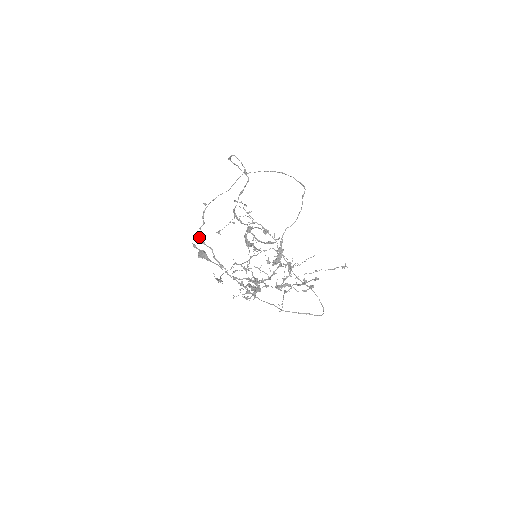
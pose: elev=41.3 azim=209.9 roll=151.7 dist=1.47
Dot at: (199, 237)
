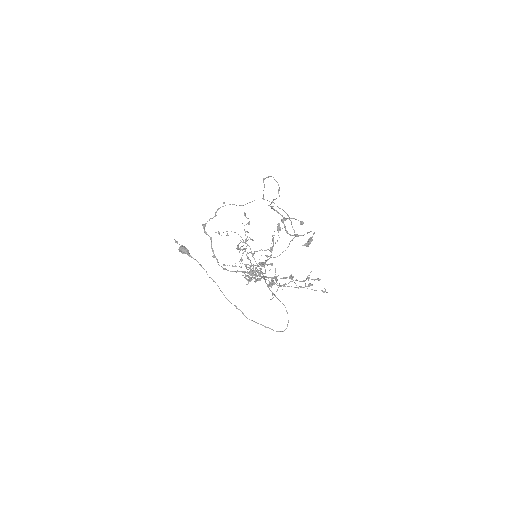
Dot at: (204, 226)
